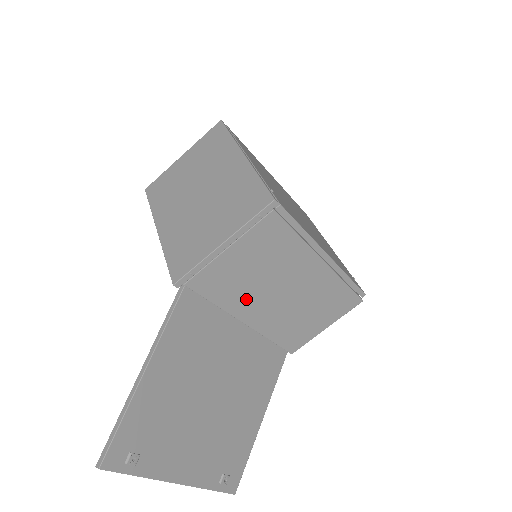
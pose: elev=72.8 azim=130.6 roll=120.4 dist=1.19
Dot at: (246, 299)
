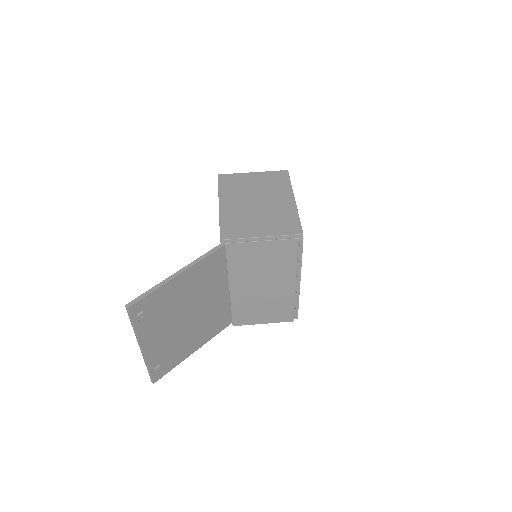
Dot at: (244, 275)
